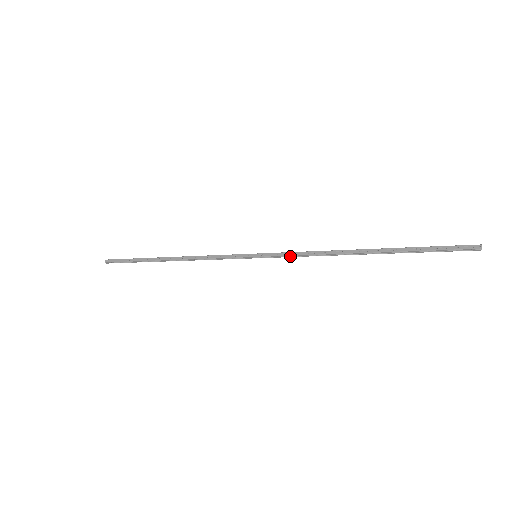
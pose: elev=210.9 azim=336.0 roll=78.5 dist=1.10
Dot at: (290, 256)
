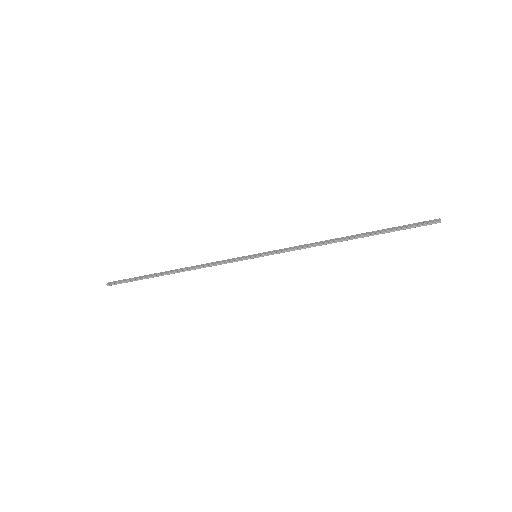
Dot at: (287, 251)
